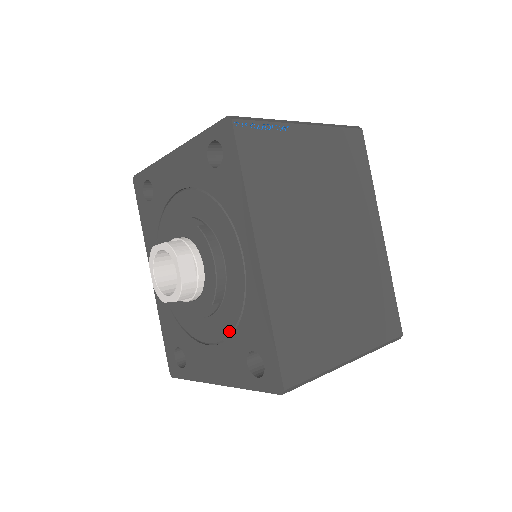
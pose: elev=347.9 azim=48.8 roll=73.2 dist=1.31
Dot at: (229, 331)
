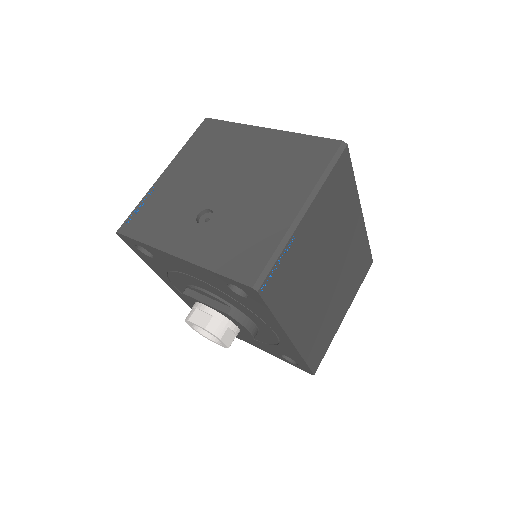
Dot at: (264, 342)
